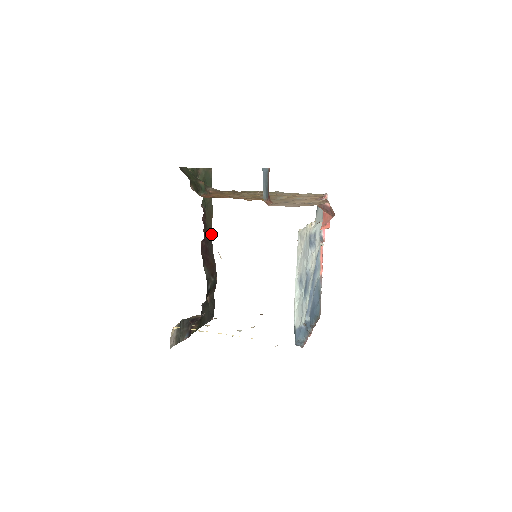
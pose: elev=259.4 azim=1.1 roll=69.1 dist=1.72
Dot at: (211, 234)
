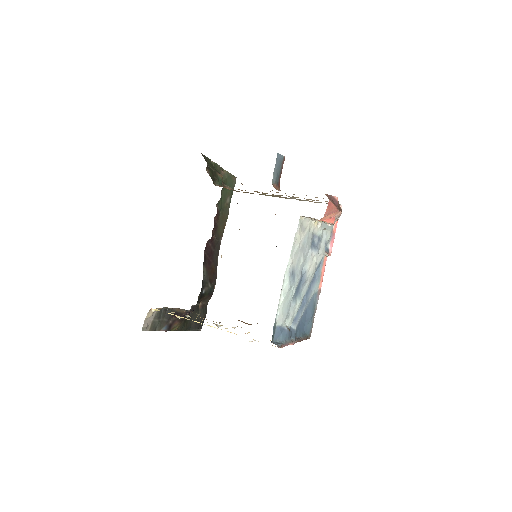
Dot at: (220, 241)
